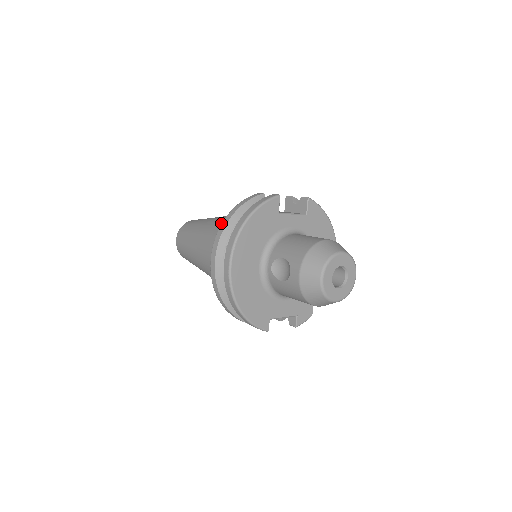
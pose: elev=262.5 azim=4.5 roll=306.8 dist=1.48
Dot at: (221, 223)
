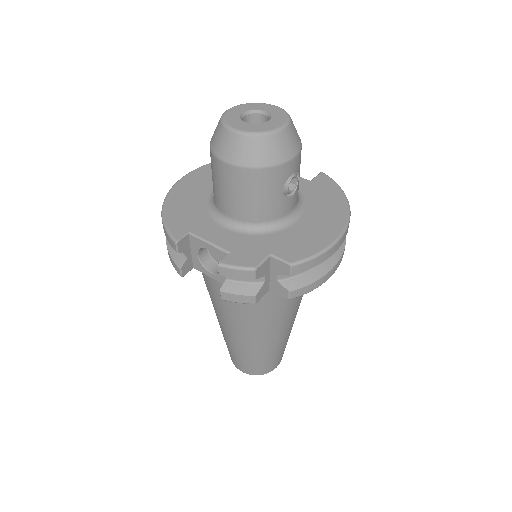
Dot at: occluded
